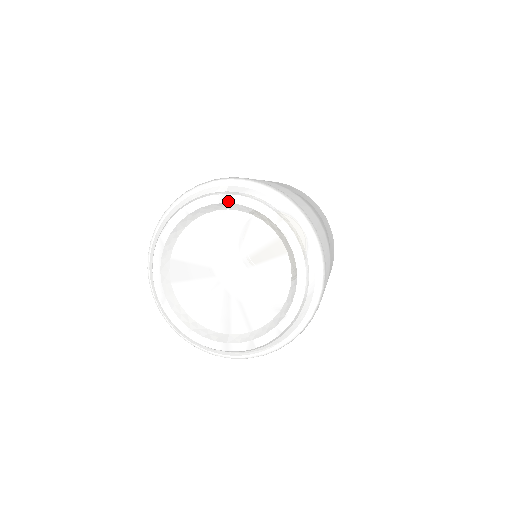
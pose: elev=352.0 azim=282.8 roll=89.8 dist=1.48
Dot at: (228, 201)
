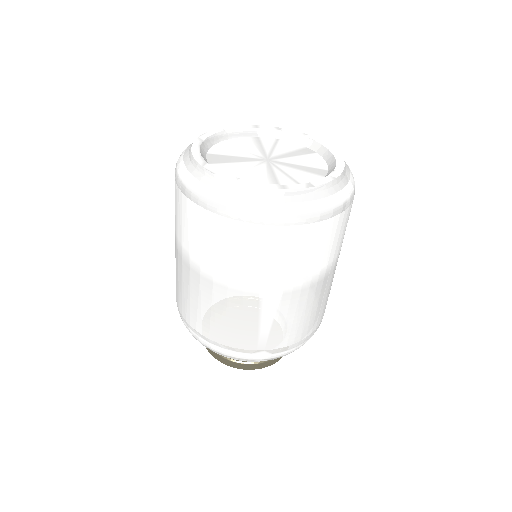
Dot at: (259, 127)
